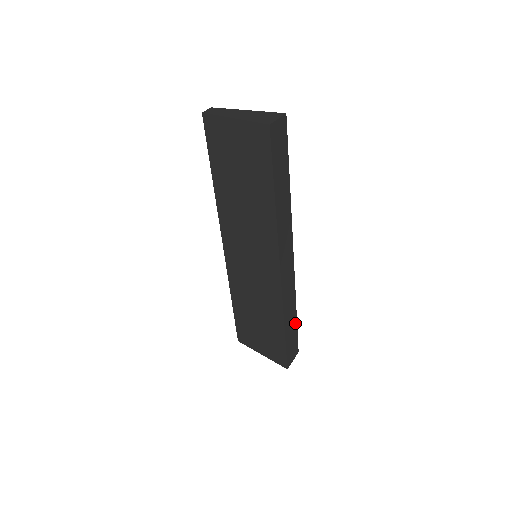
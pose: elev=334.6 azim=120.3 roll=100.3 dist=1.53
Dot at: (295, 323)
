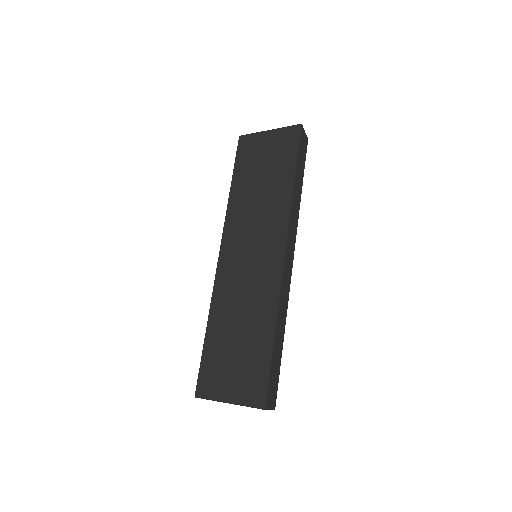
Dot at: (280, 354)
